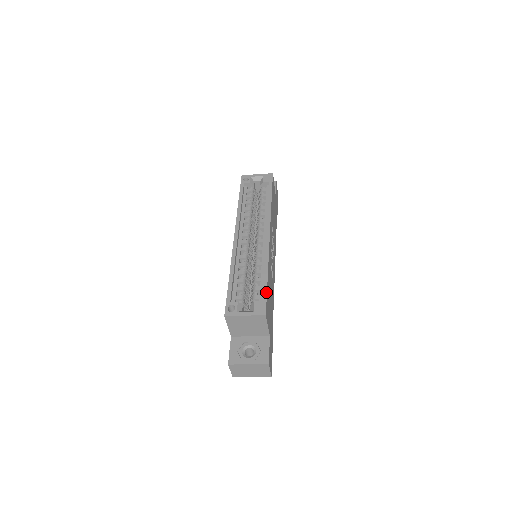
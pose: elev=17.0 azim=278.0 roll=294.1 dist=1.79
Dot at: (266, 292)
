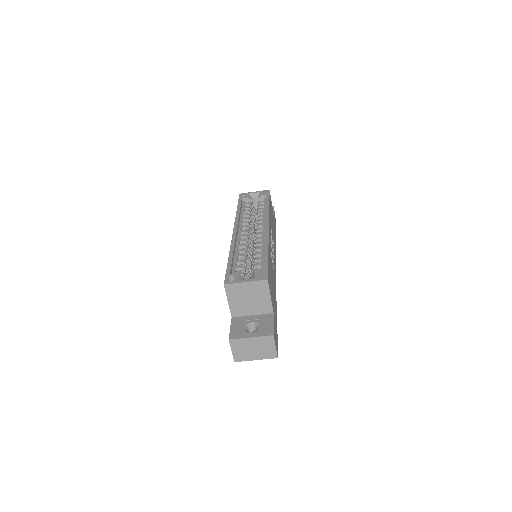
Dot at: (267, 264)
